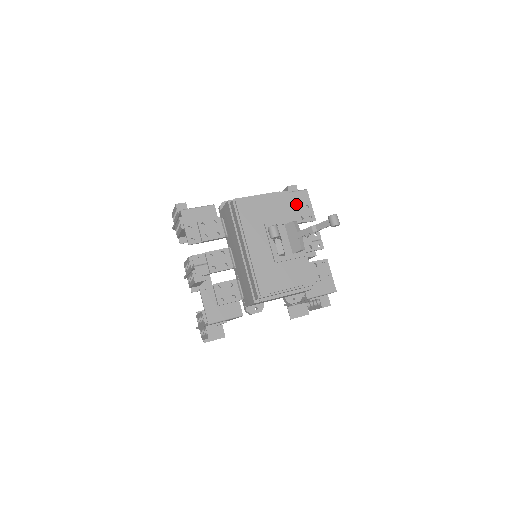
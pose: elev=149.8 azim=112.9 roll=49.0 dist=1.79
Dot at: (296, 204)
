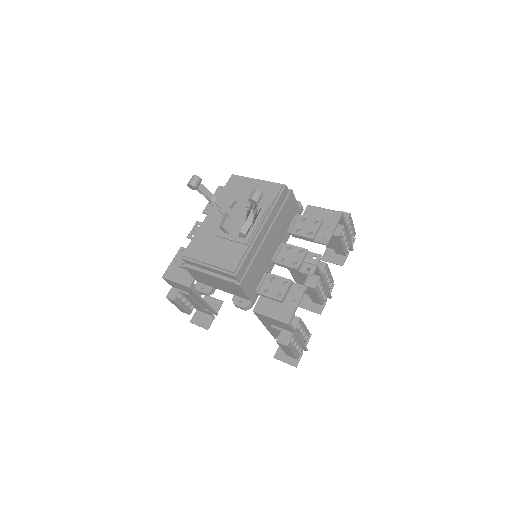
Dot at: (316, 219)
